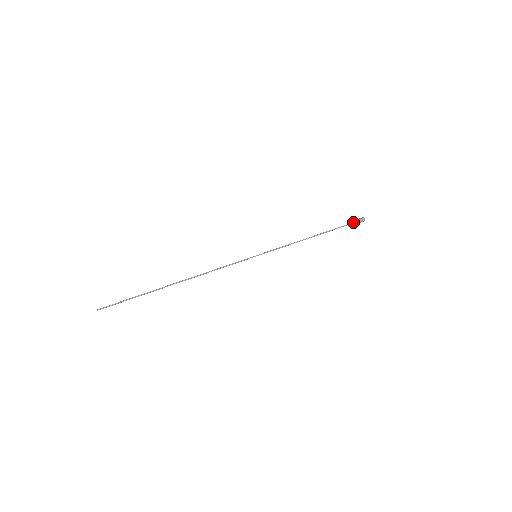
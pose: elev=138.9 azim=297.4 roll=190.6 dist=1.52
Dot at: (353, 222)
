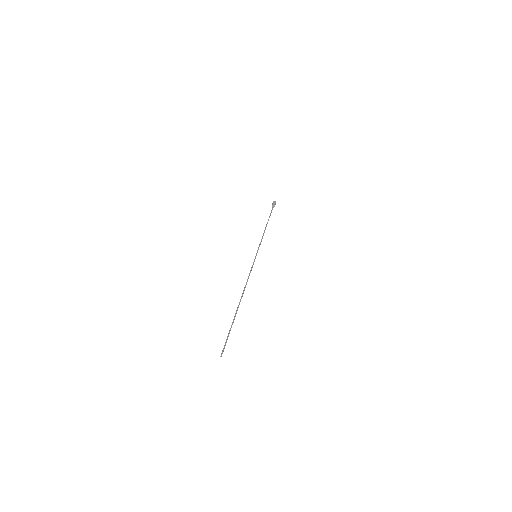
Dot at: (273, 207)
